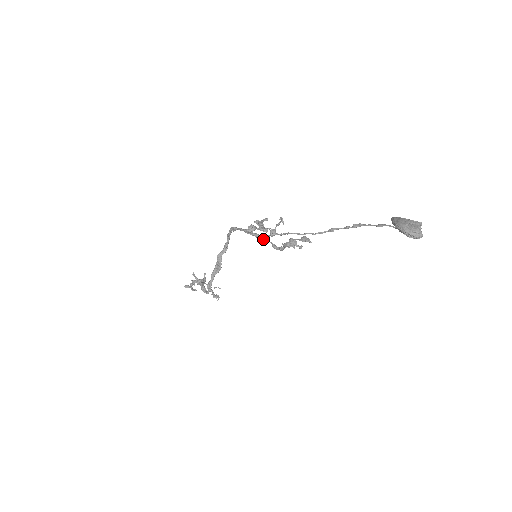
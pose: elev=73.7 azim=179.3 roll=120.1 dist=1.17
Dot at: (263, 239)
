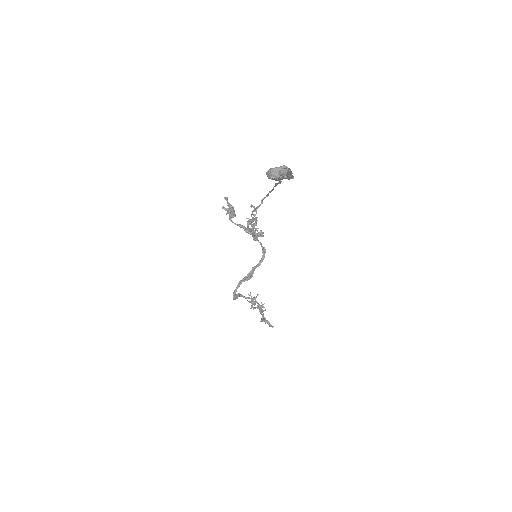
Dot at: (247, 231)
